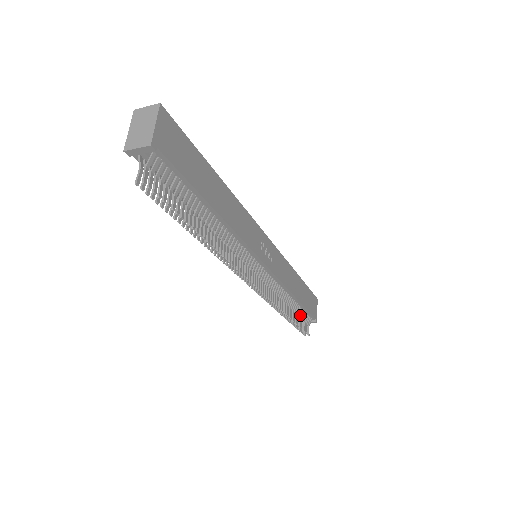
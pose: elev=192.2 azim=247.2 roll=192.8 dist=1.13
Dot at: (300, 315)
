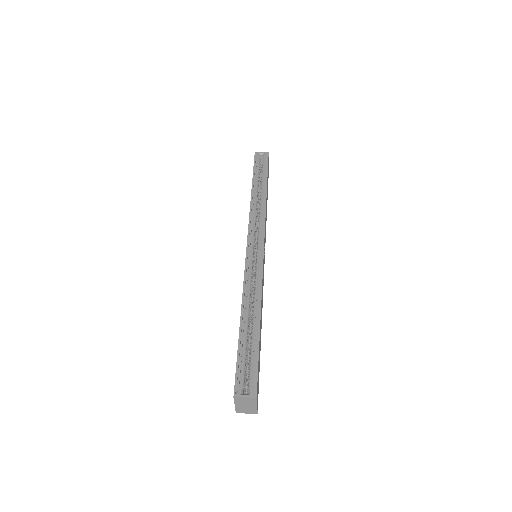
Dot at: occluded
